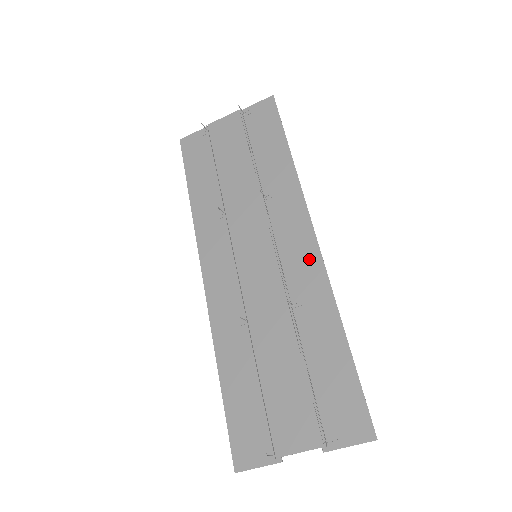
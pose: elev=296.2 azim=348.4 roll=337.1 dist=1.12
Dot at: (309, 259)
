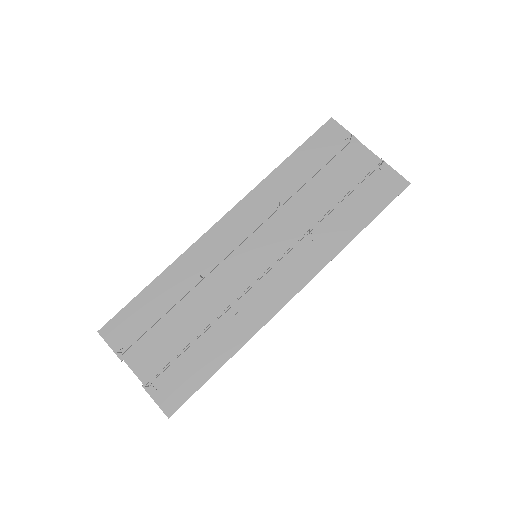
Dot at: (273, 301)
